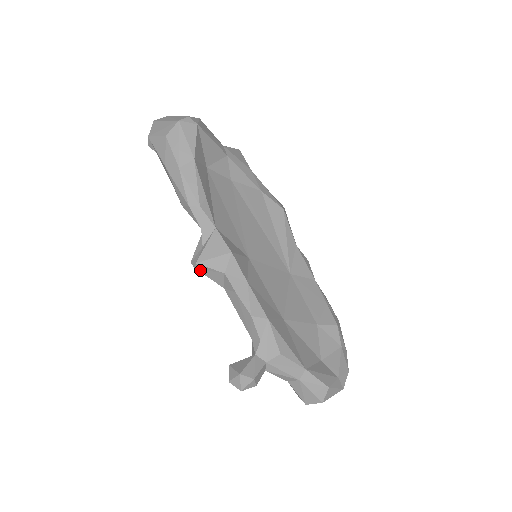
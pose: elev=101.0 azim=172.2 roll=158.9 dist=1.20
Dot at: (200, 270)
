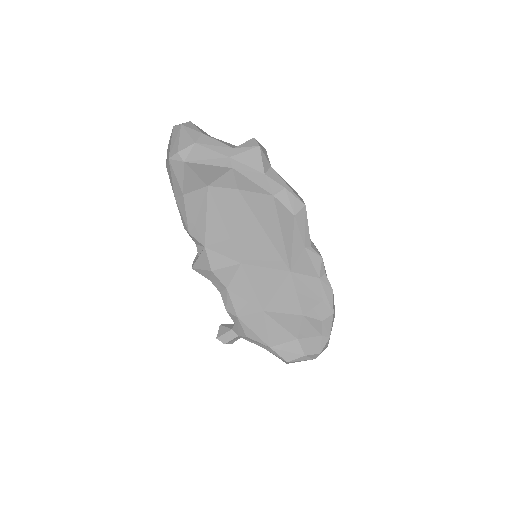
Dot at: occluded
